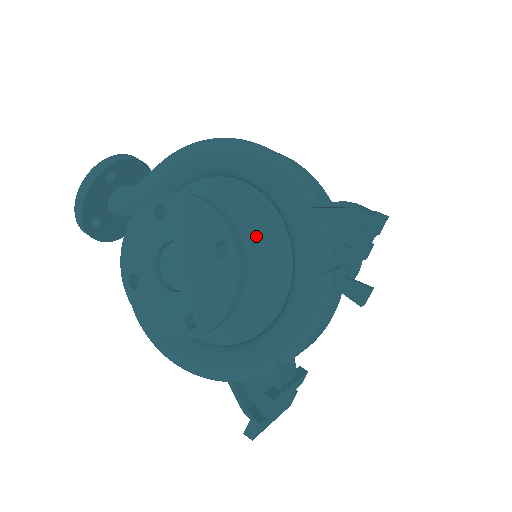
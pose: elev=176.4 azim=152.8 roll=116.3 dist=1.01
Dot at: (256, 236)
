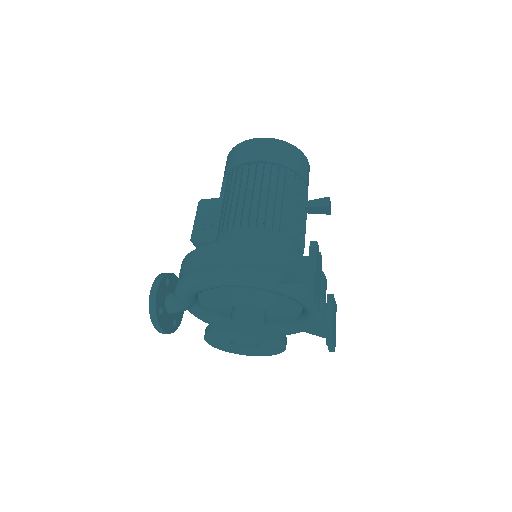
Dot at: (261, 296)
